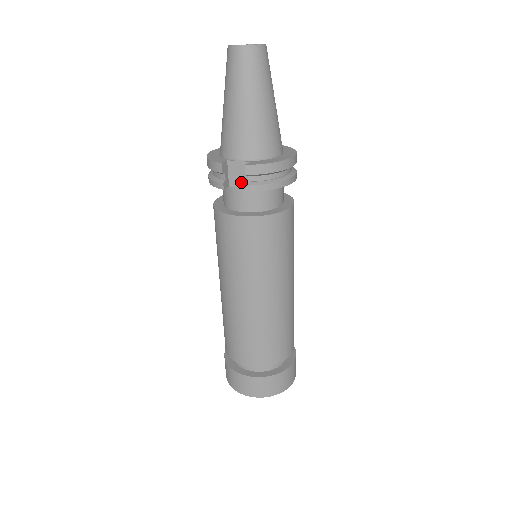
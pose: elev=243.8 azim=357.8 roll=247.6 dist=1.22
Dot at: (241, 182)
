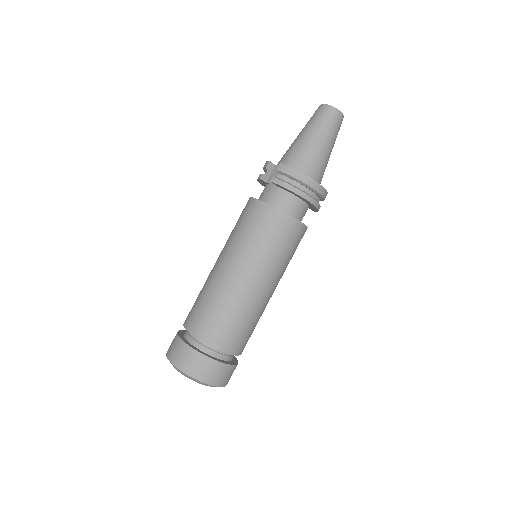
Dot at: occluded
